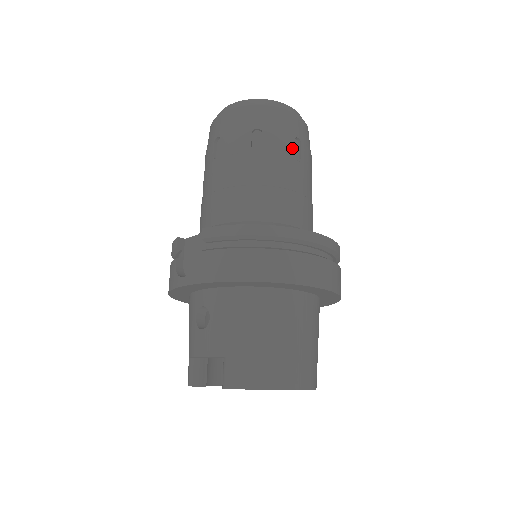
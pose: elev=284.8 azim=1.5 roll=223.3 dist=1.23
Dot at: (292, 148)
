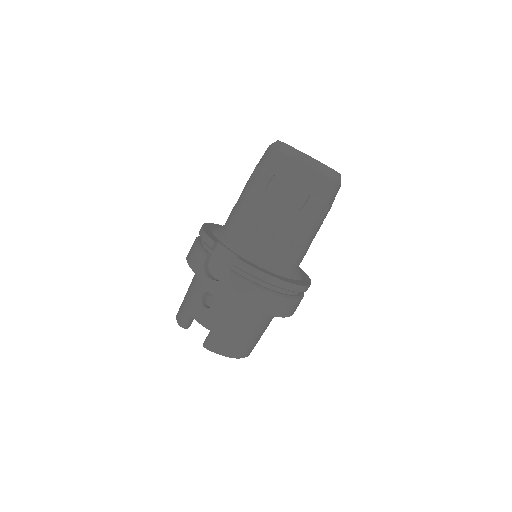
Dot at: (322, 212)
